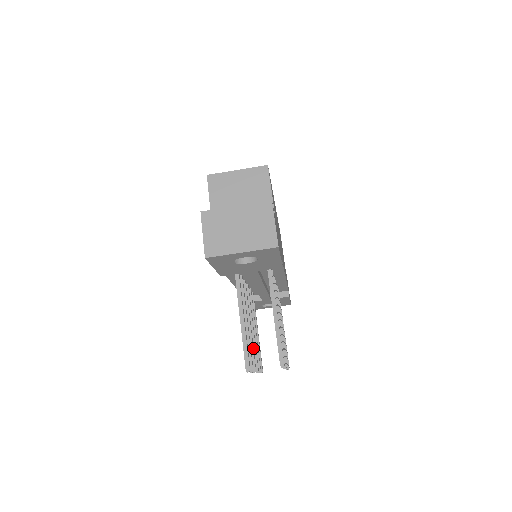
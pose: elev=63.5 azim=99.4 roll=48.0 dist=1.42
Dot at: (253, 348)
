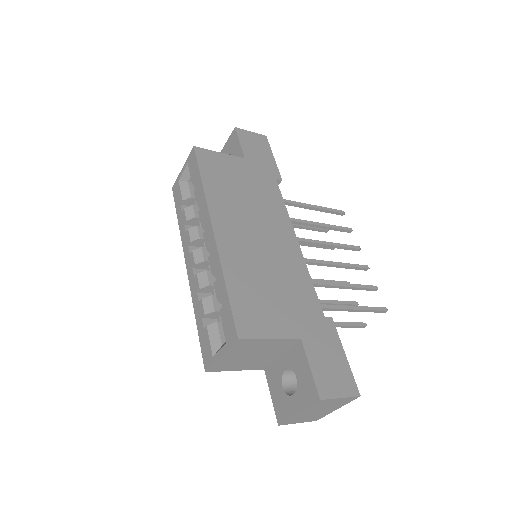
Dot at: occluded
